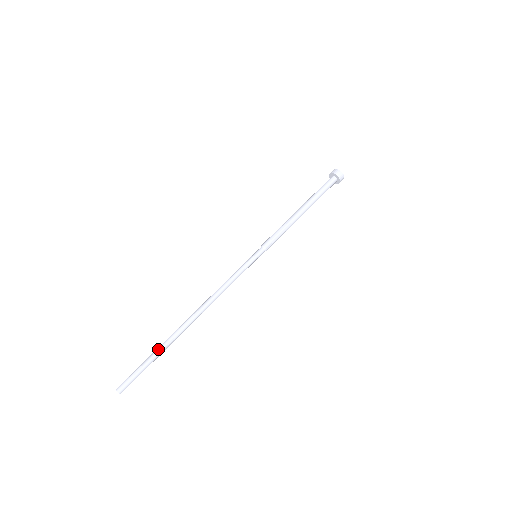
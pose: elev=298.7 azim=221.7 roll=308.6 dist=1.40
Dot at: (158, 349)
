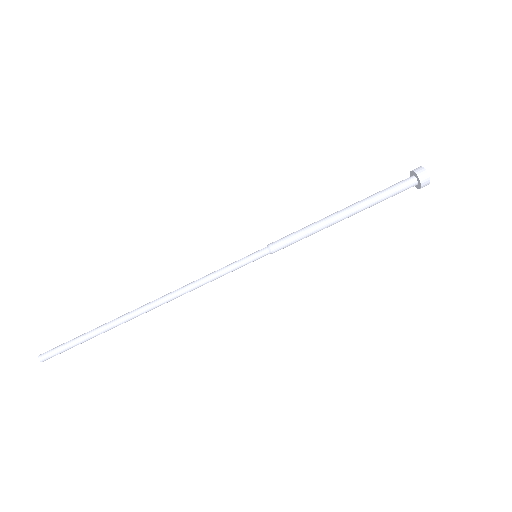
Dot at: (98, 333)
